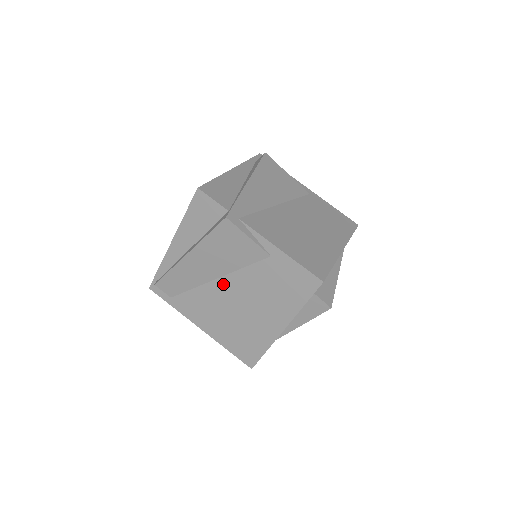
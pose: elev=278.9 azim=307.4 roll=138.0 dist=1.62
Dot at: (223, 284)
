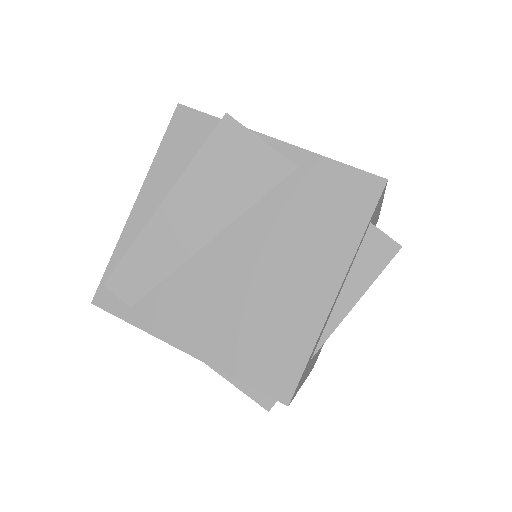
Dot at: (223, 245)
